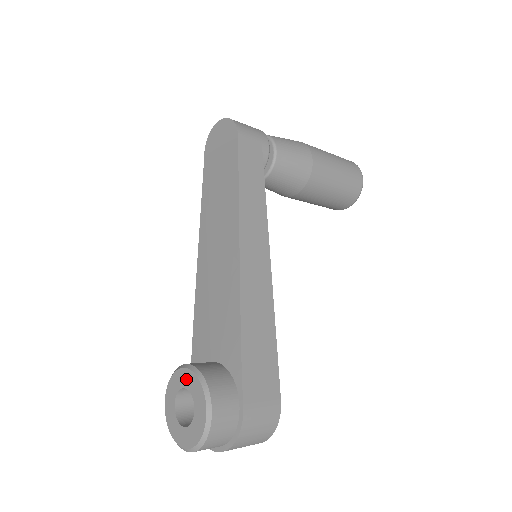
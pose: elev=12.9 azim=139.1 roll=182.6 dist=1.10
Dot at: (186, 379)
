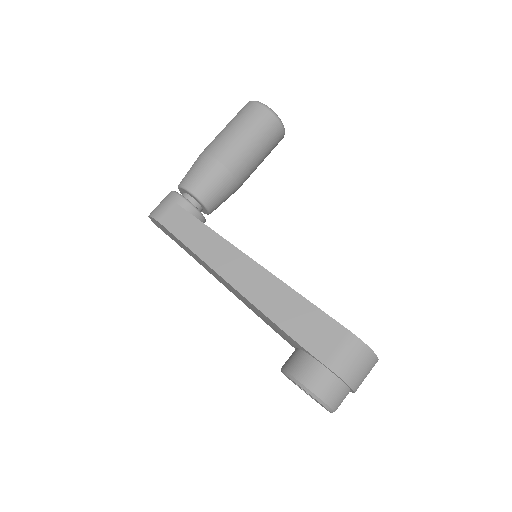
Dot at: occluded
